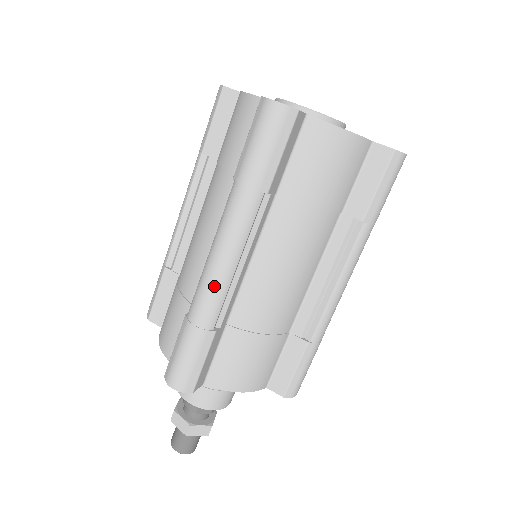
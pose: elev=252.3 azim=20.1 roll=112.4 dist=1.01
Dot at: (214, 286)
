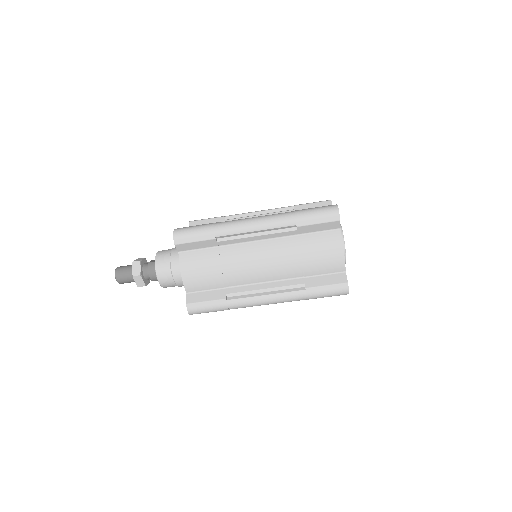
Dot at: occluded
